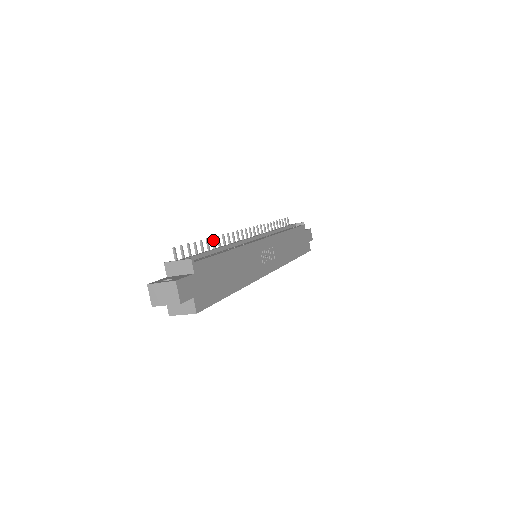
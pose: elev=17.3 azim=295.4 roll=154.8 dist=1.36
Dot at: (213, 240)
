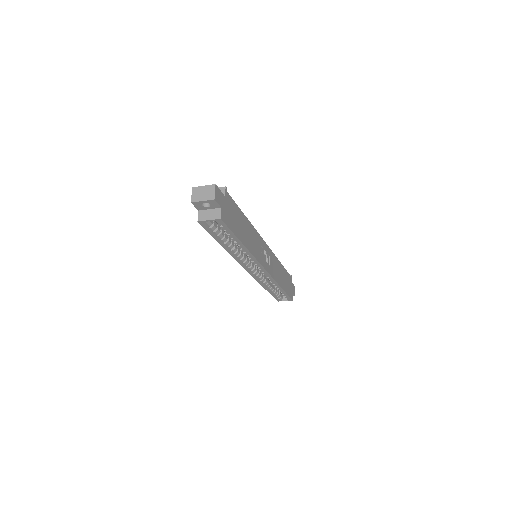
Dot at: occluded
